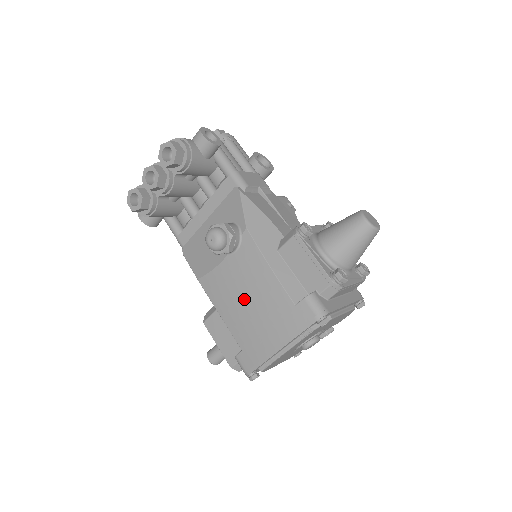
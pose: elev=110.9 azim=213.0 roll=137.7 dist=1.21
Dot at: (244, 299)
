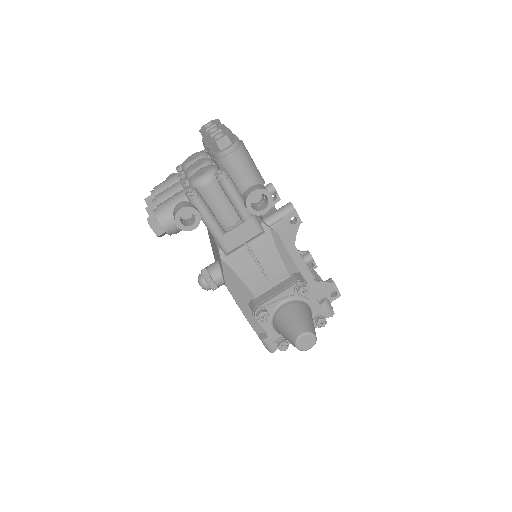
Dot at: occluded
